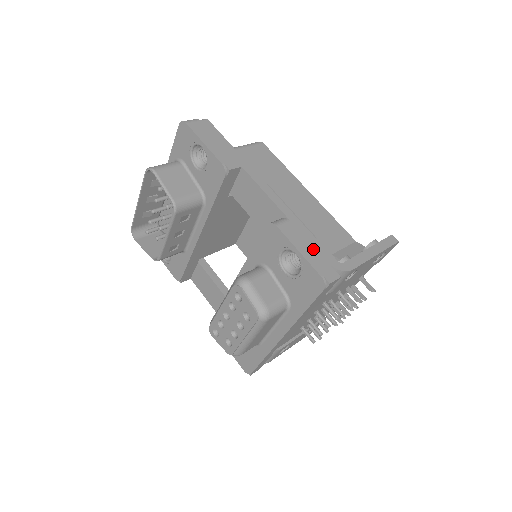
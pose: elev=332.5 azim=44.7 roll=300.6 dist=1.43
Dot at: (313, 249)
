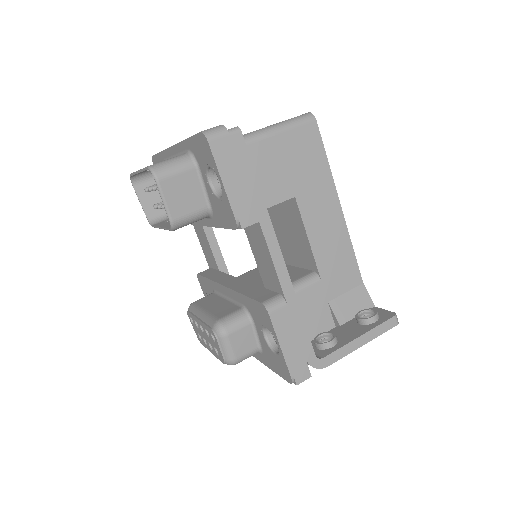
Dot at: (297, 343)
